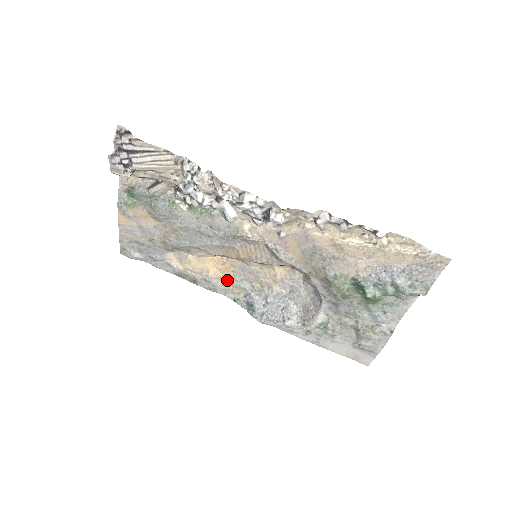
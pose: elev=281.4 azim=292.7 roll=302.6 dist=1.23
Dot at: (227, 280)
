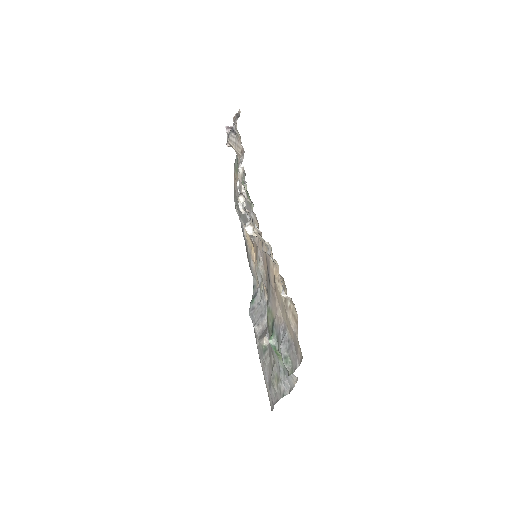
Dot at: (256, 267)
